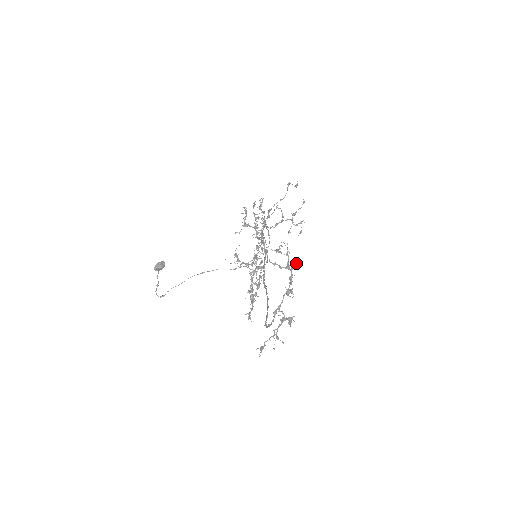
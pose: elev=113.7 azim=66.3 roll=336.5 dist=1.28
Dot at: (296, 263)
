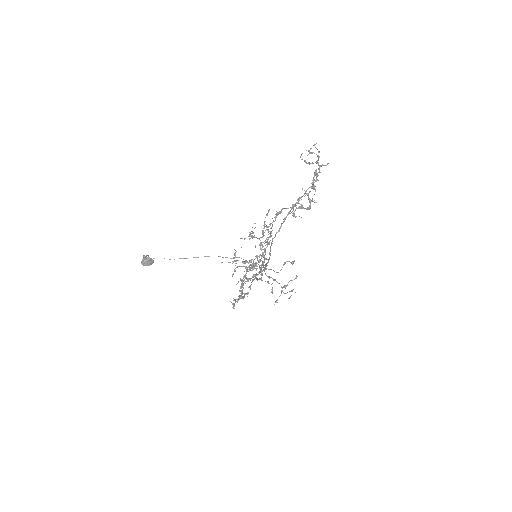
Dot at: (324, 165)
